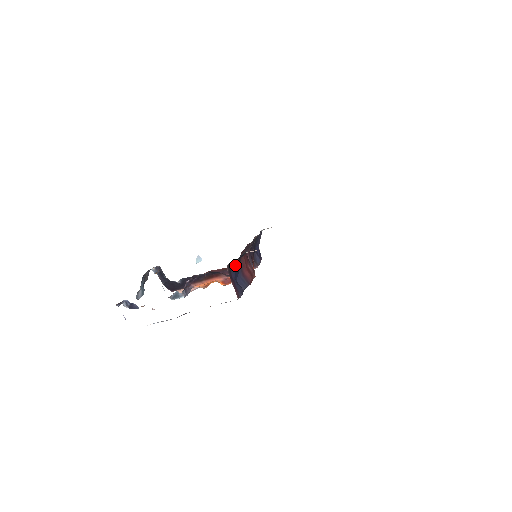
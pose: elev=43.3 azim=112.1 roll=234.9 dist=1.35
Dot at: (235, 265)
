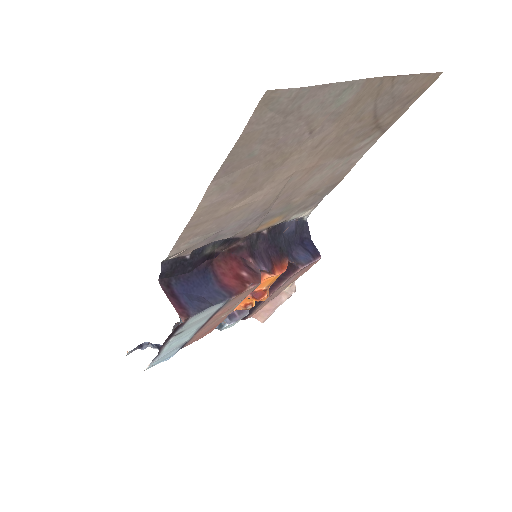
Dot at: (185, 277)
